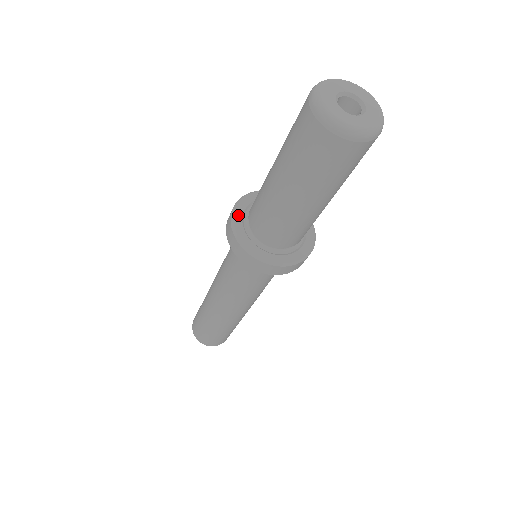
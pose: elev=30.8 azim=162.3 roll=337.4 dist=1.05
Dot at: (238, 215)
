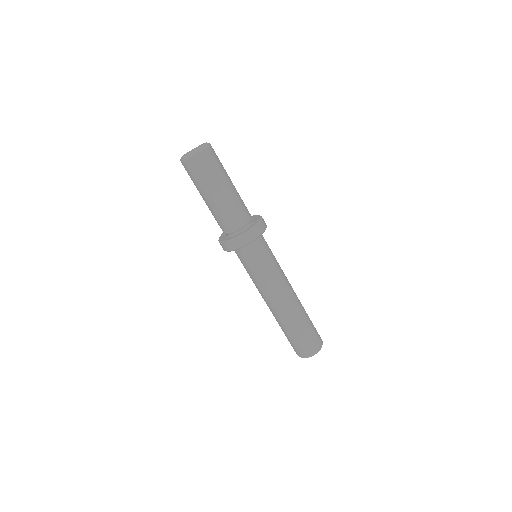
Dot at: (224, 240)
